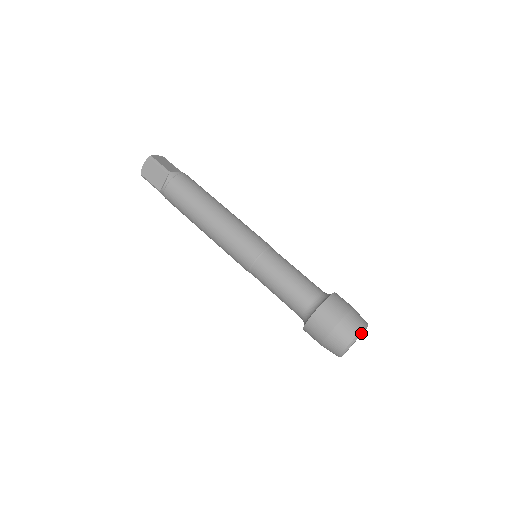
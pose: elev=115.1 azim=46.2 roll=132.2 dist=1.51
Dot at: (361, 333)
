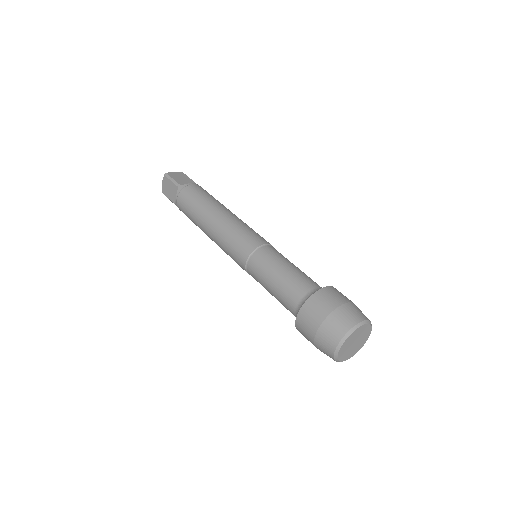
Dot at: (371, 326)
